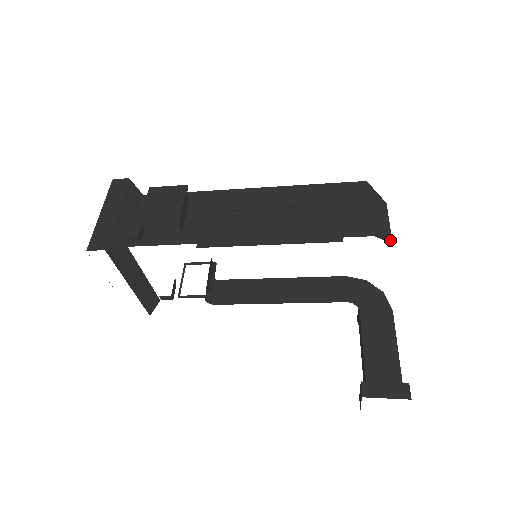
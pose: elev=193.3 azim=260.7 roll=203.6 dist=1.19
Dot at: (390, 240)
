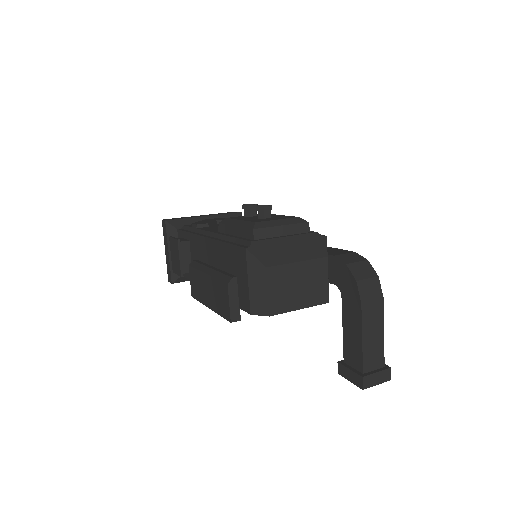
Dot at: (267, 313)
